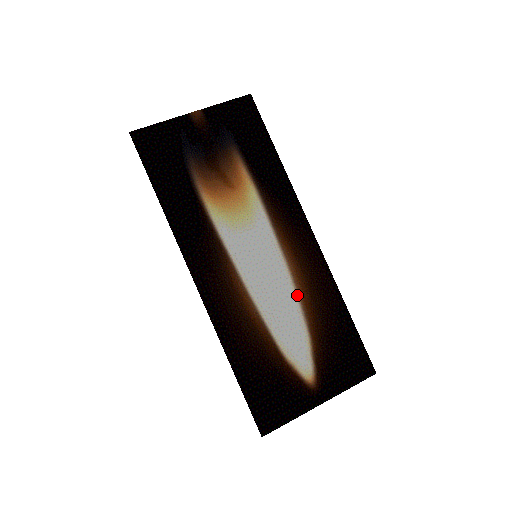
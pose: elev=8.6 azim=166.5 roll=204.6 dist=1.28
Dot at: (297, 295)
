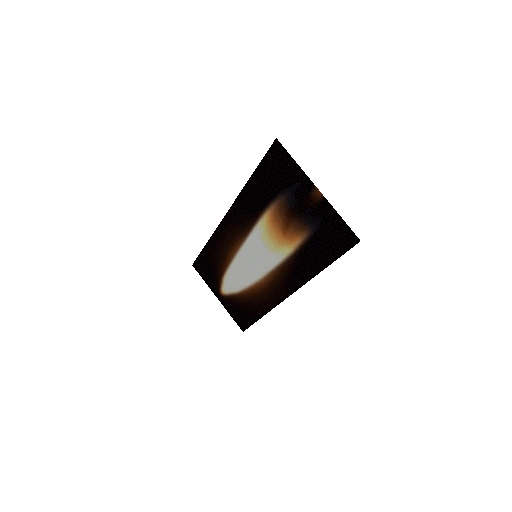
Dot at: (251, 285)
